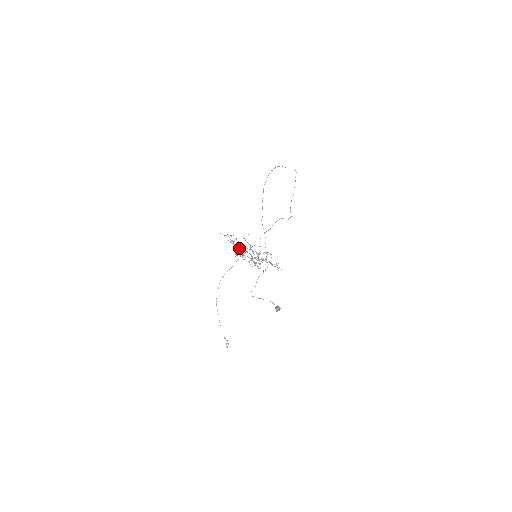
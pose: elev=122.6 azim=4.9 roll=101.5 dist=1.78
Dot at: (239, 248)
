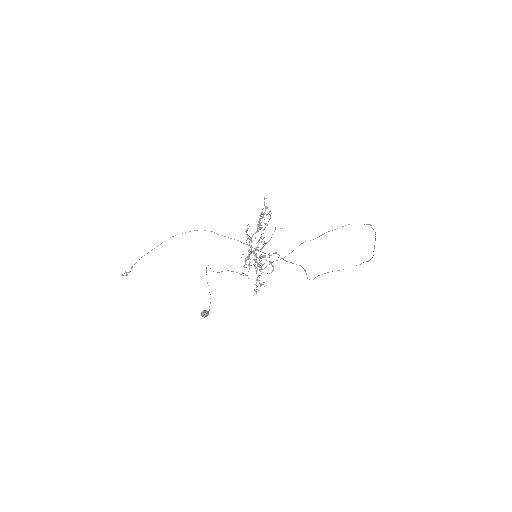
Dot at: (258, 229)
